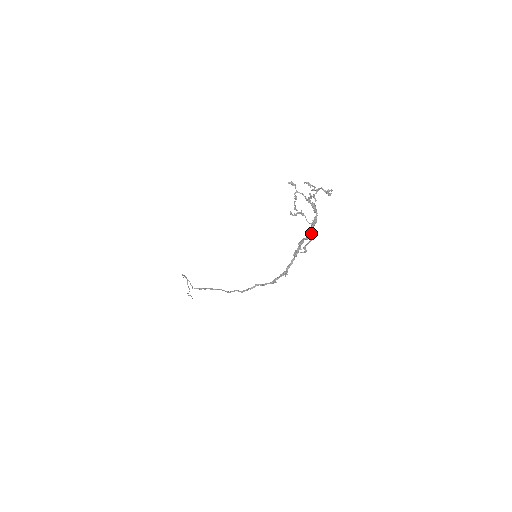
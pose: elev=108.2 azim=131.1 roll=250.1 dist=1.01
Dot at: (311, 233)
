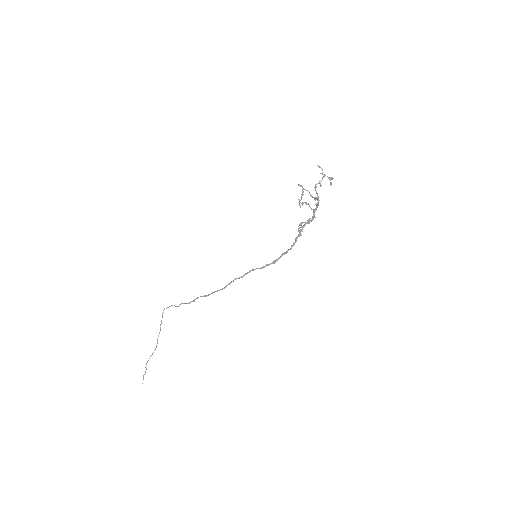
Dot at: (313, 215)
